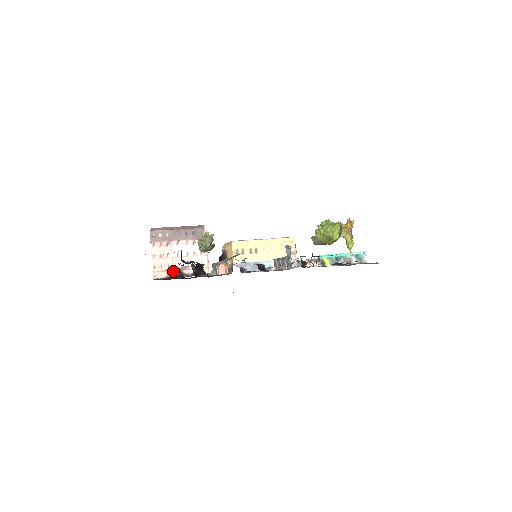
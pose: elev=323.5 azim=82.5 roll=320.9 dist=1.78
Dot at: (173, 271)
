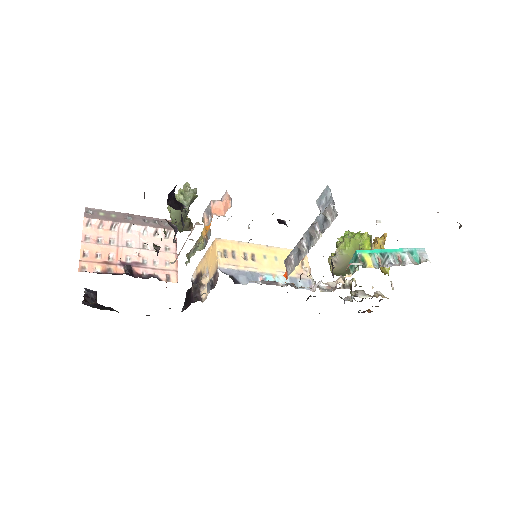
Dot at: (116, 265)
